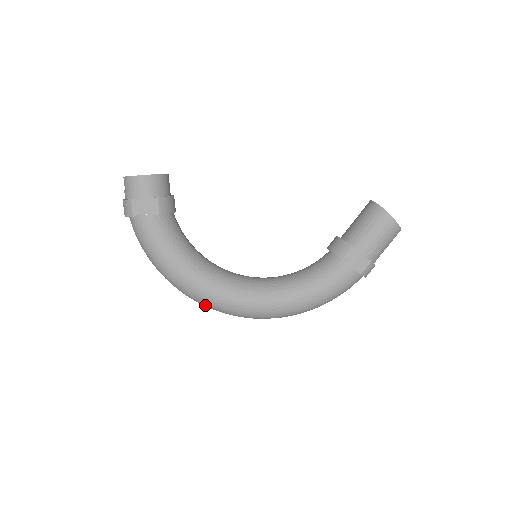
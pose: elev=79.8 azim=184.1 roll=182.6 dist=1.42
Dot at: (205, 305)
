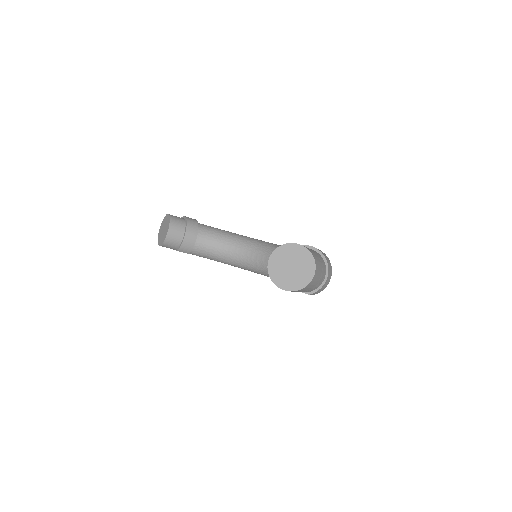
Dot at: occluded
